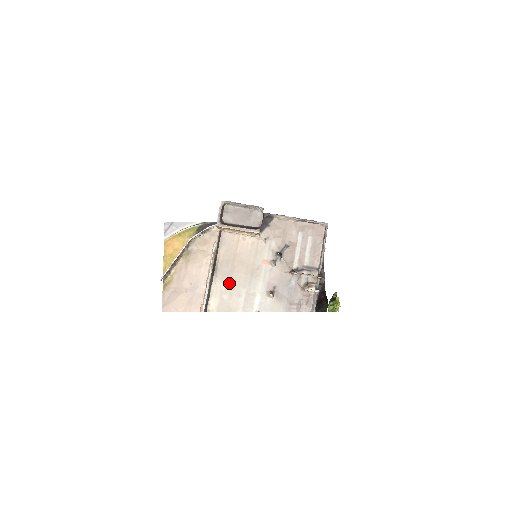
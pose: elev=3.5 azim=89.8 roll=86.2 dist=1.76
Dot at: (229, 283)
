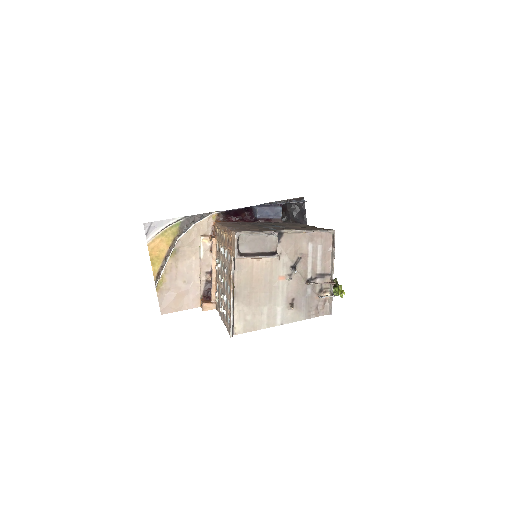
Dot at: (250, 304)
